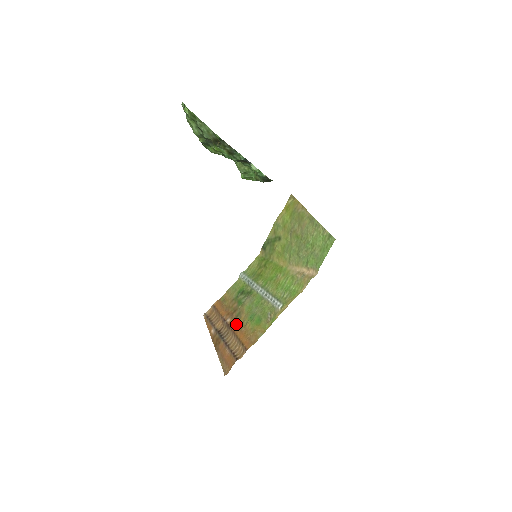
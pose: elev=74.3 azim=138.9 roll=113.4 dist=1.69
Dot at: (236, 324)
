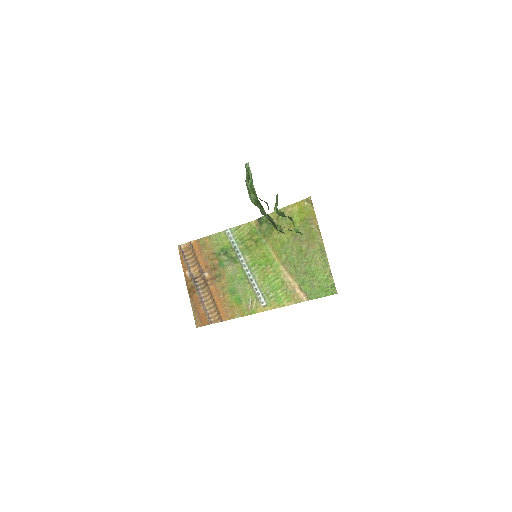
Dot at: (214, 285)
